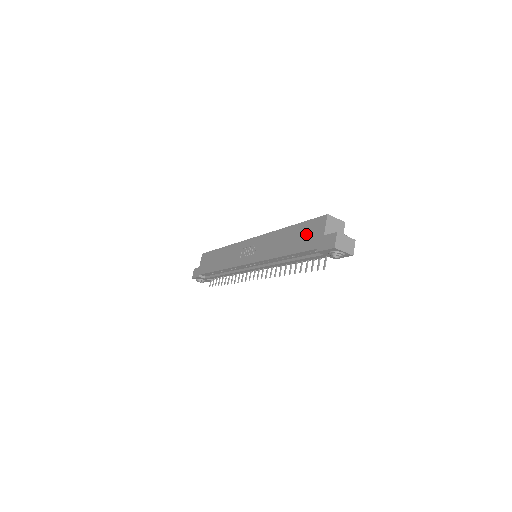
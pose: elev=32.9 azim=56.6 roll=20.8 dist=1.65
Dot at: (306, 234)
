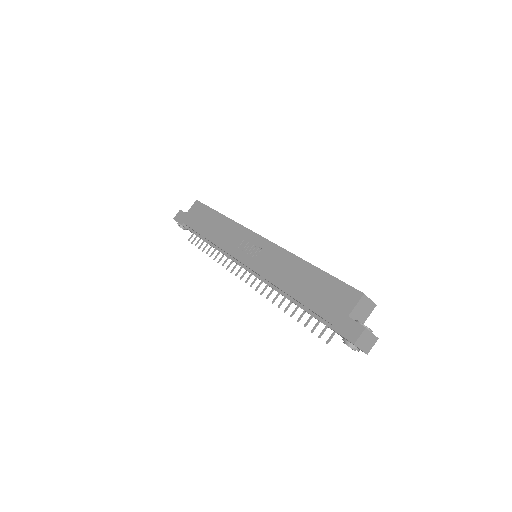
Dot at: (328, 294)
